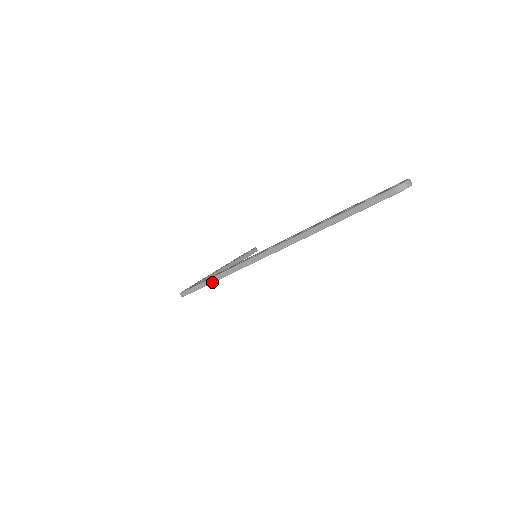
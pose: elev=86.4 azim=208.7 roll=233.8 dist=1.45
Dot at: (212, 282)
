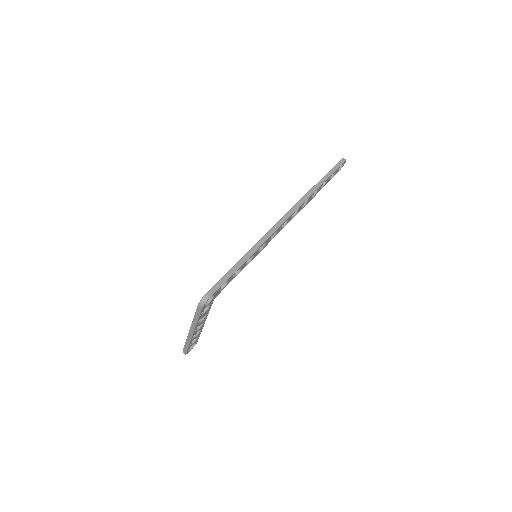
Dot at: (242, 264)
